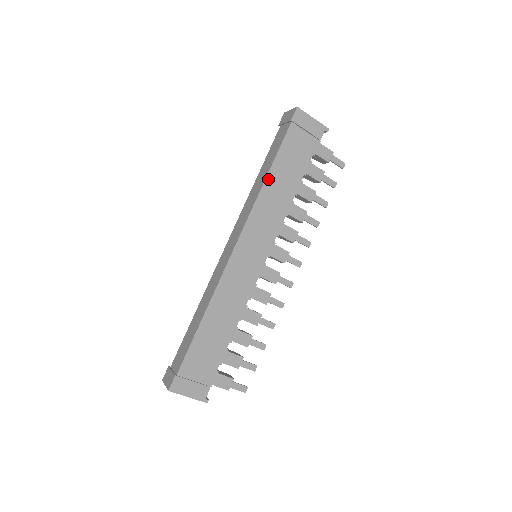
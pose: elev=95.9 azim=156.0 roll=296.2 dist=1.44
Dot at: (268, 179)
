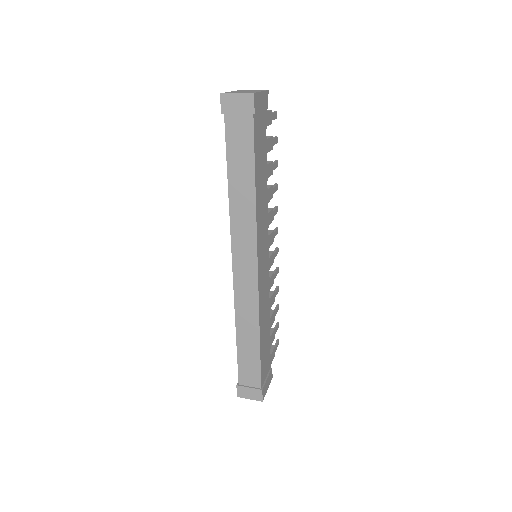
Dot at: (256, 191)
